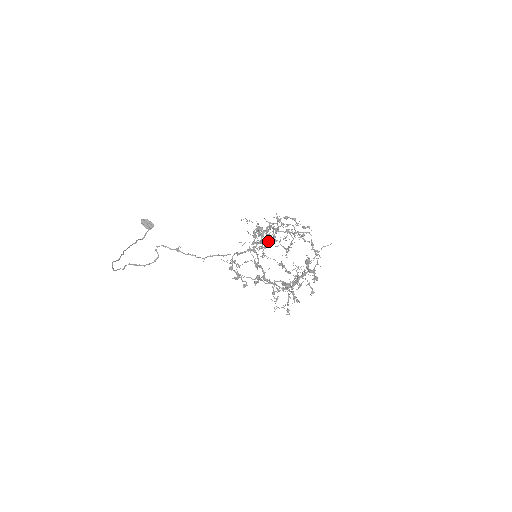
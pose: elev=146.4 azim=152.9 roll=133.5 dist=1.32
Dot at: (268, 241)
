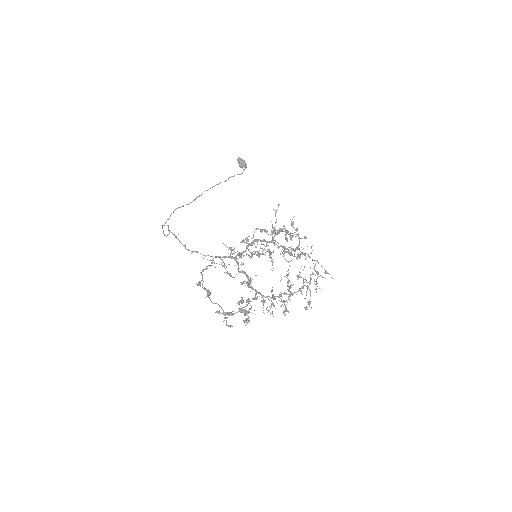
Dot at: (287, 239)
